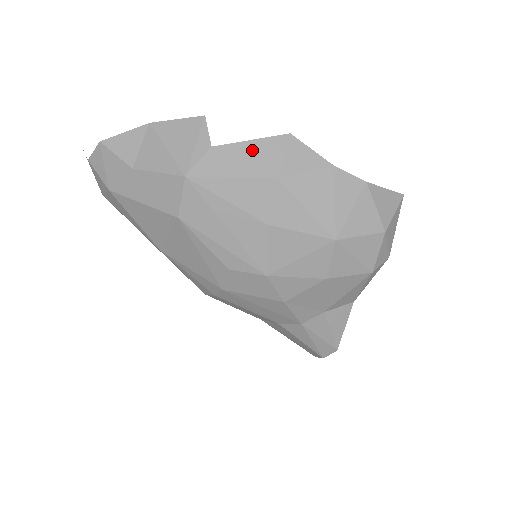
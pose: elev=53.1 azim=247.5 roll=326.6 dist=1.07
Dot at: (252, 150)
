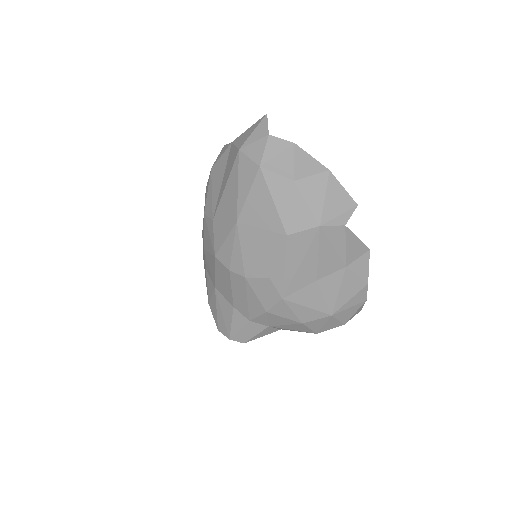
Dot at: (353, 243)
